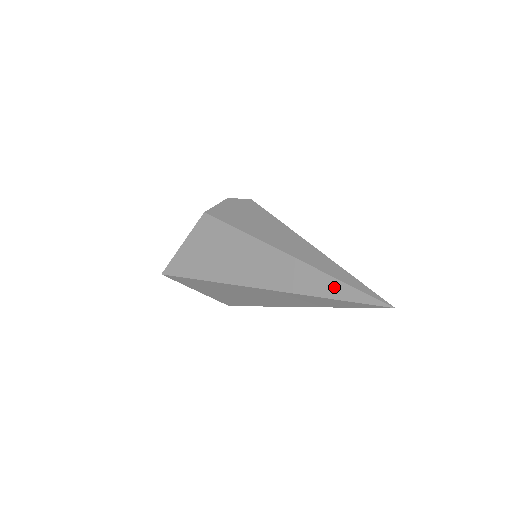
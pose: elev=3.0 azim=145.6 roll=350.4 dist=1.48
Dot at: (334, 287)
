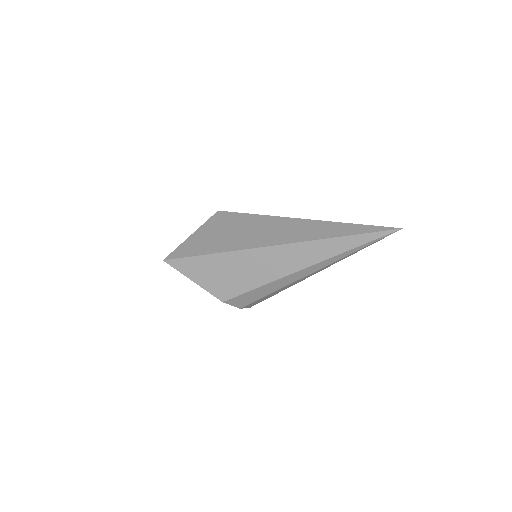
Dot at: (348, 228)
